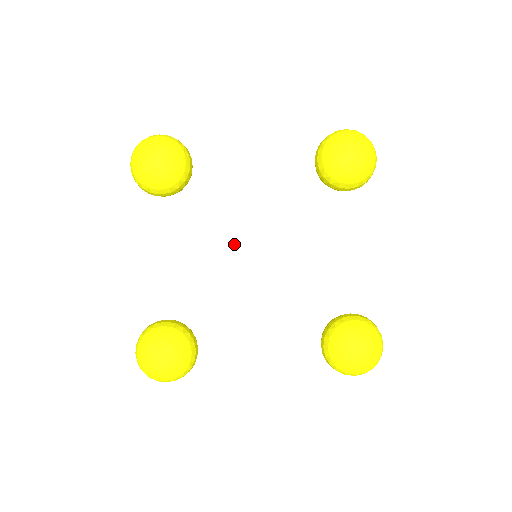
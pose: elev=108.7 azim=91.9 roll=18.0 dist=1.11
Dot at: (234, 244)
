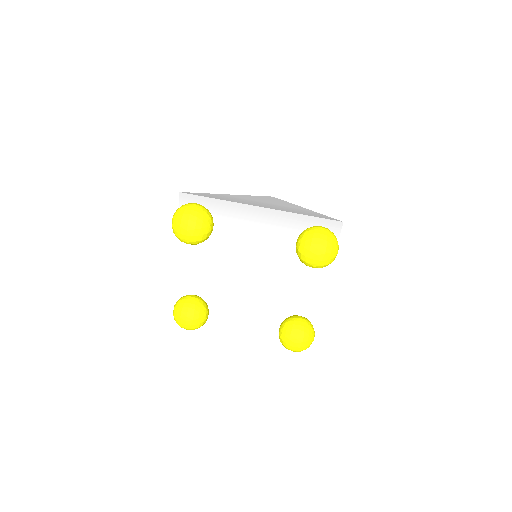
Dot at: (238, 262)
